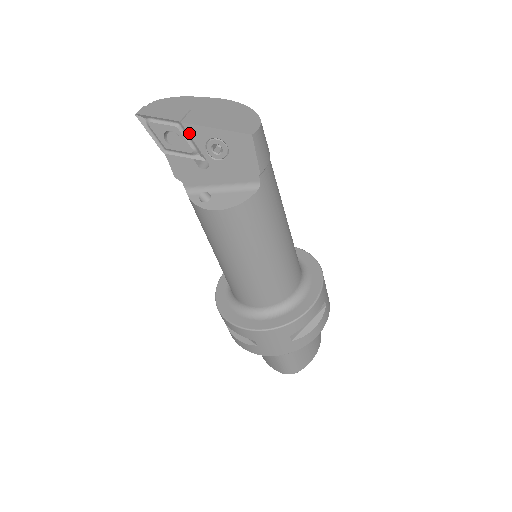
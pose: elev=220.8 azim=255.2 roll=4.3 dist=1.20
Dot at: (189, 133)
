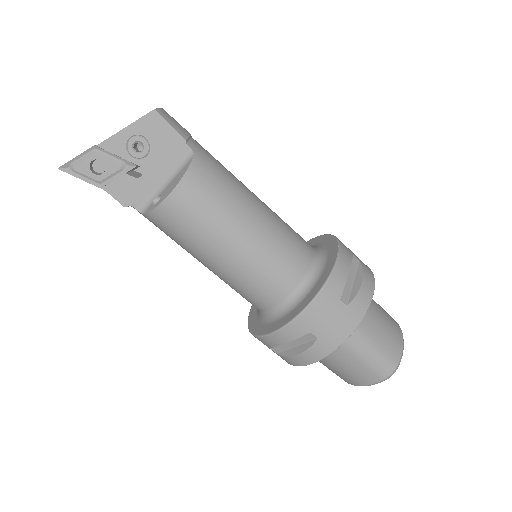
Dot at: (108, 151)
